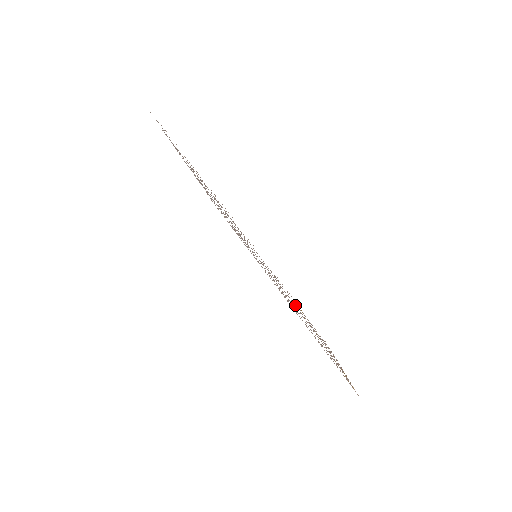
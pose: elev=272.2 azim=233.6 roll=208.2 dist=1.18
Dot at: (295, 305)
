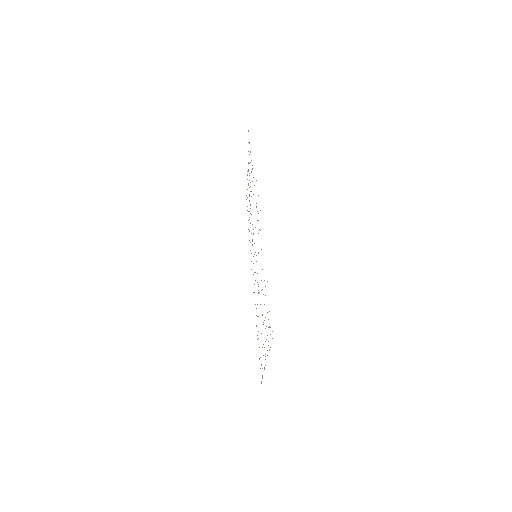
Dot at: occluded
